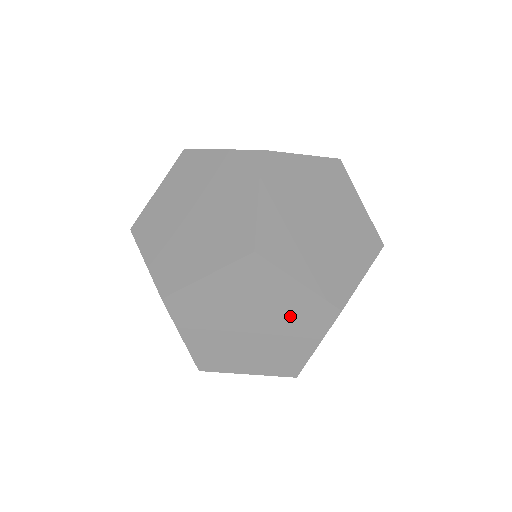
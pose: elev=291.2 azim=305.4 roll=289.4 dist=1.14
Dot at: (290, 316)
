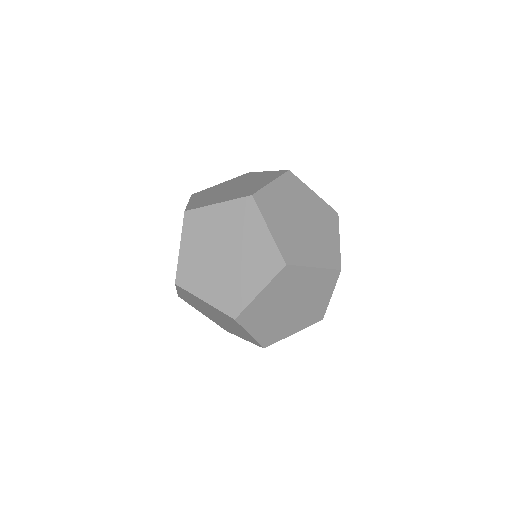
Dot at: occluded
